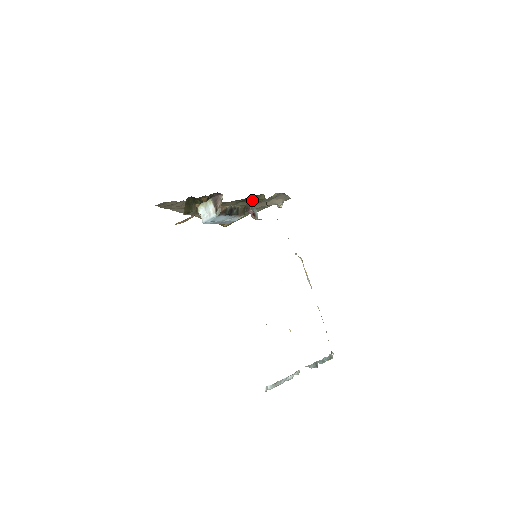
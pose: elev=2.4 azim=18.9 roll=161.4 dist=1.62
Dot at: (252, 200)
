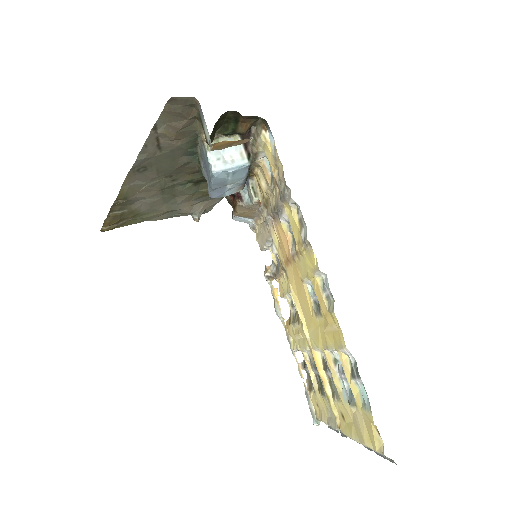
Dot at: (202, 187)
